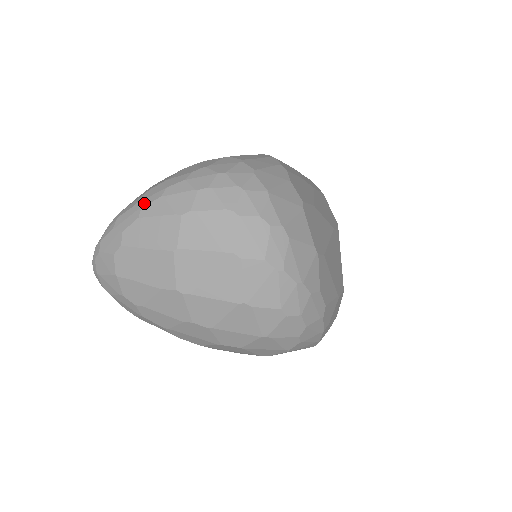
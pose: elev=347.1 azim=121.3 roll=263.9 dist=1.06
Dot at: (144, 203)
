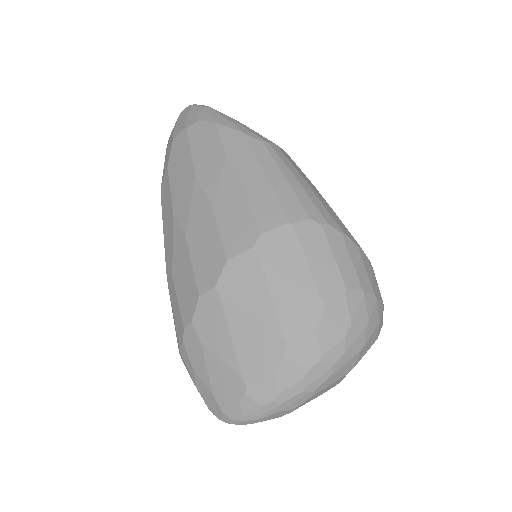
Dot at: (314, 387)
